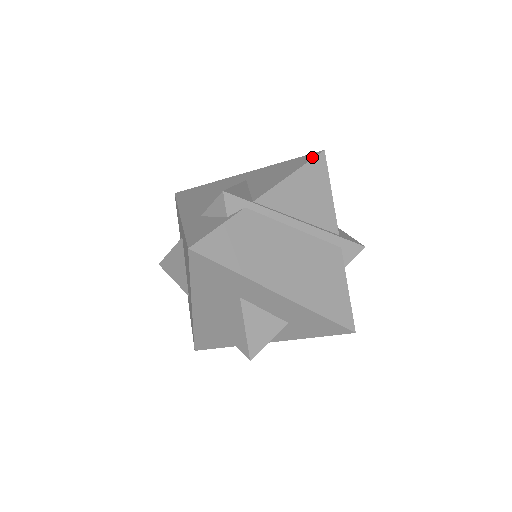
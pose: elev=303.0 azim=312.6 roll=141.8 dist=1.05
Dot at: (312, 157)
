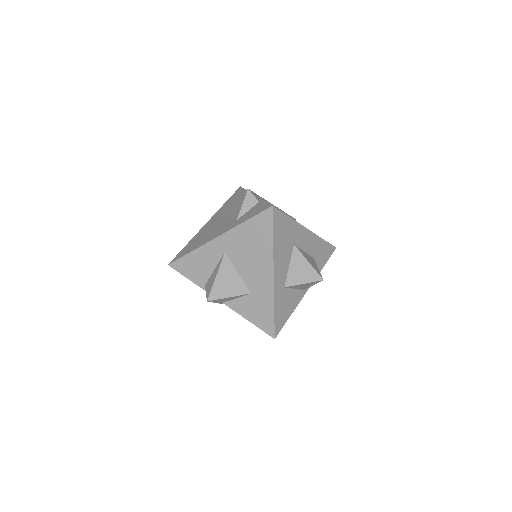
Dot at: (241, 188)
